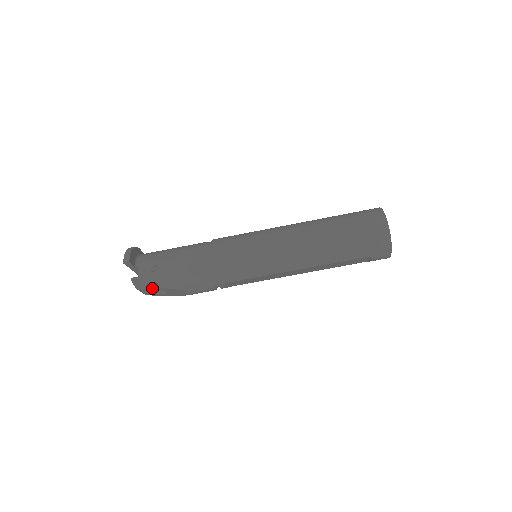
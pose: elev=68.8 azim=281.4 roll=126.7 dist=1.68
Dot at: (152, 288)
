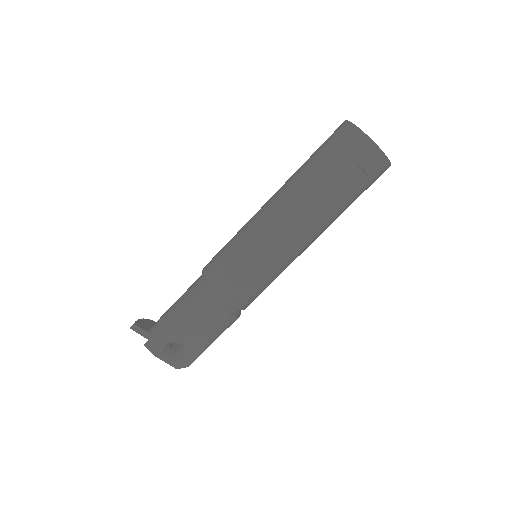
Dot at: (166, 344)
